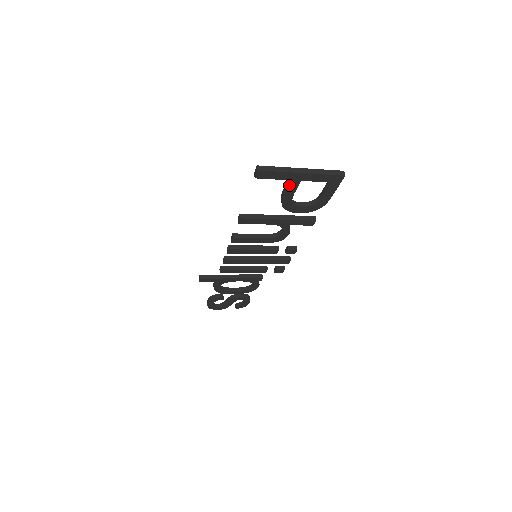
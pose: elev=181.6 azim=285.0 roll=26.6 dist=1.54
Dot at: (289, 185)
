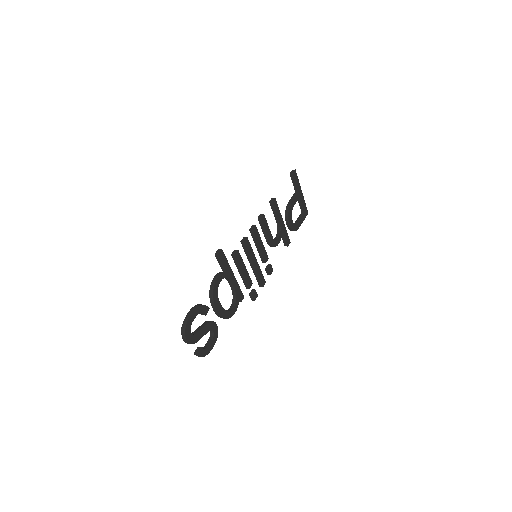
Dot at: (296, 195)
